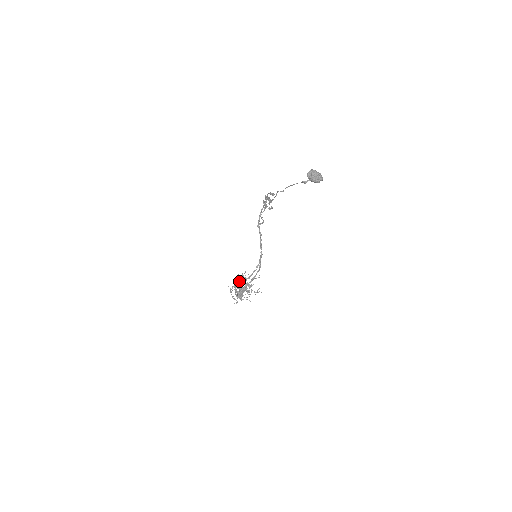
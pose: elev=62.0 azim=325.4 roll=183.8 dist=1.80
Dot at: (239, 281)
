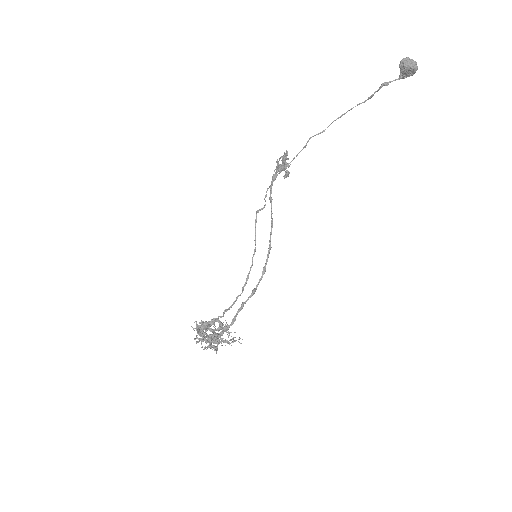
Dot at: occluded
